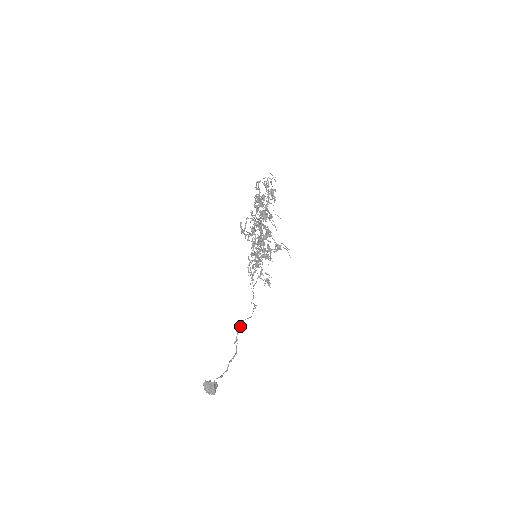
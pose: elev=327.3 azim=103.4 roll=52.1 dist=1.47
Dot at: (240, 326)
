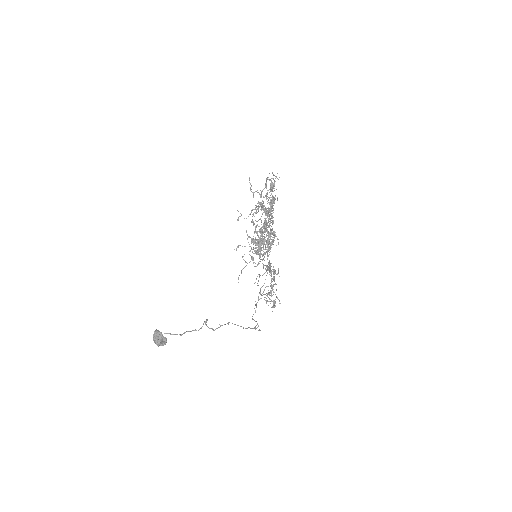
Dot at: occluded
